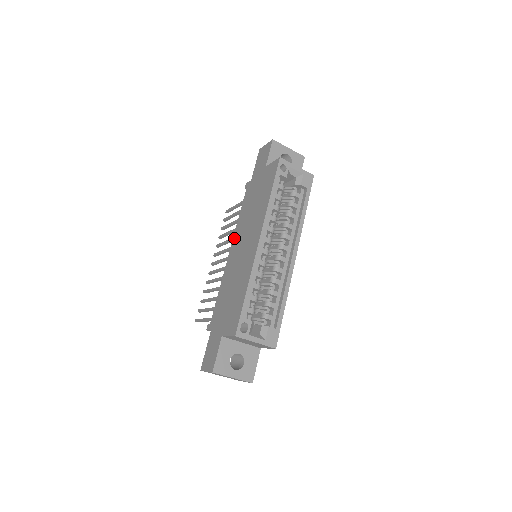
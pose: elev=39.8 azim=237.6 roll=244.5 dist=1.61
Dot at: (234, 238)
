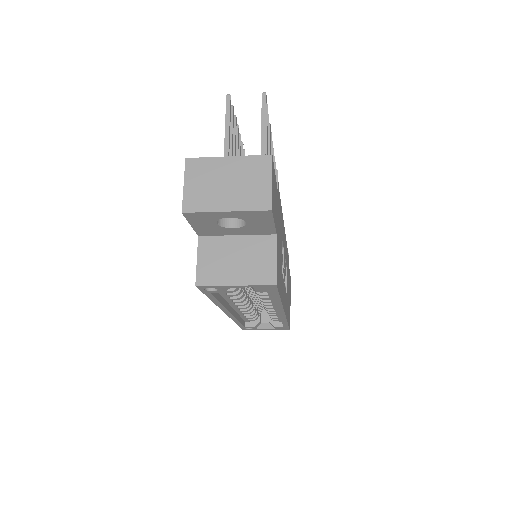
Dot at: occluded
